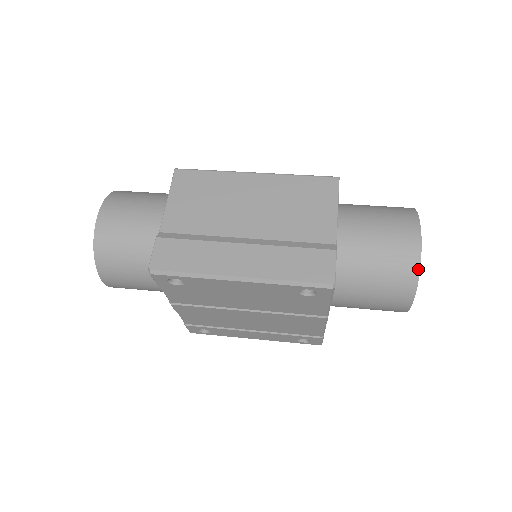
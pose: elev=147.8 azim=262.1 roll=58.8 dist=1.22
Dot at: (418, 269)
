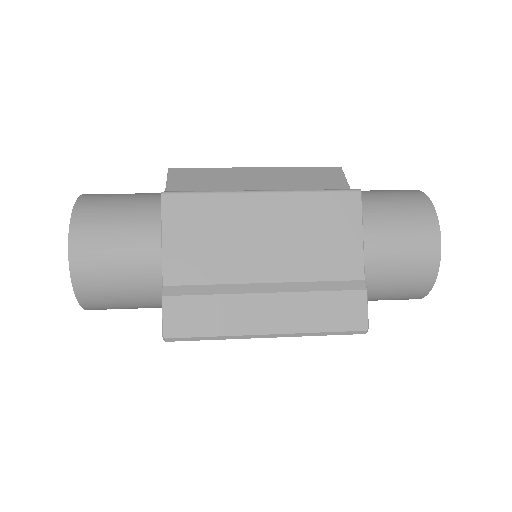
Dot at: (435, 276)
